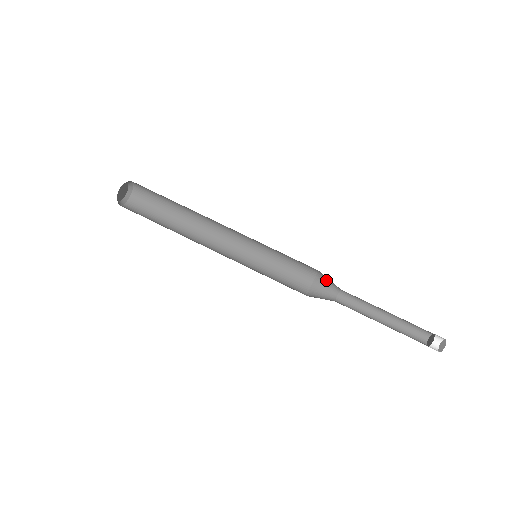
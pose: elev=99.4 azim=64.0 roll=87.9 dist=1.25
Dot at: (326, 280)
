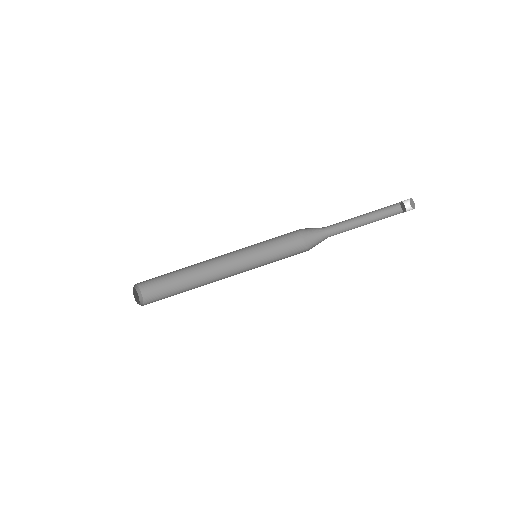
Dot at: (310, 228)
